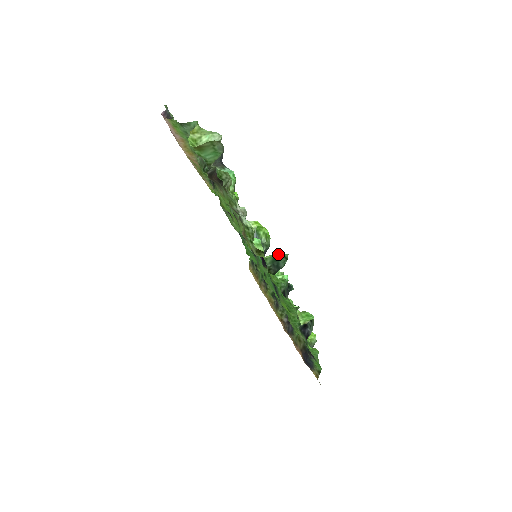
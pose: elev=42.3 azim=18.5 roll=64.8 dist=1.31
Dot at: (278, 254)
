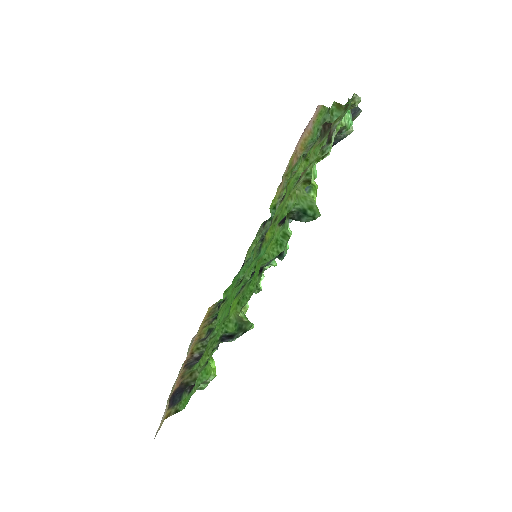
Dot at: (311, 211)
